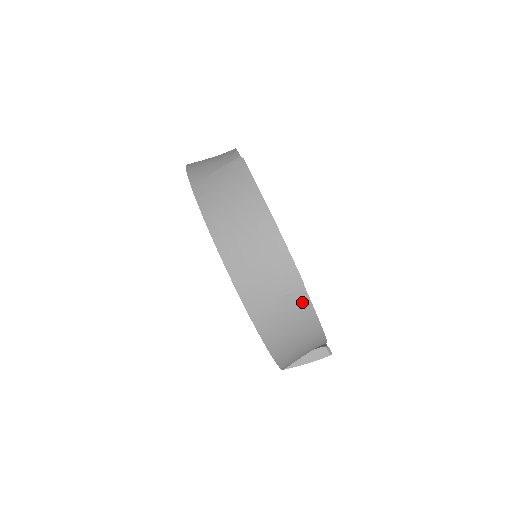
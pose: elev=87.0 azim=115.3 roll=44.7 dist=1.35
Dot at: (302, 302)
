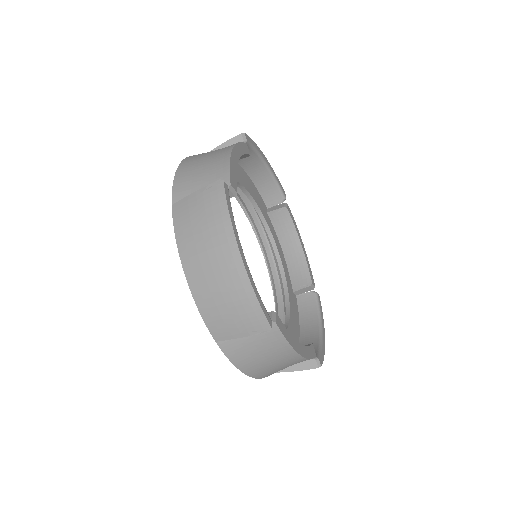
Dot at: (275, 338)
